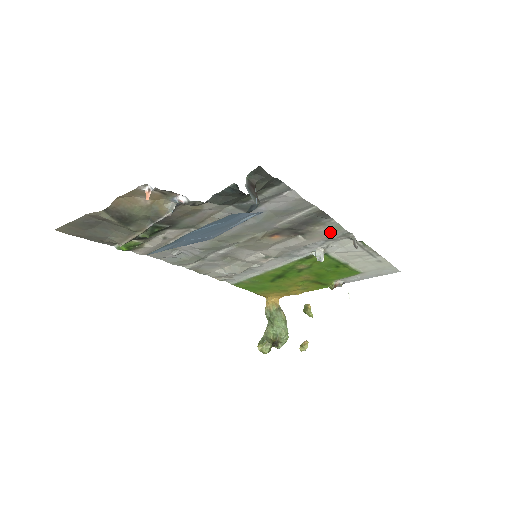
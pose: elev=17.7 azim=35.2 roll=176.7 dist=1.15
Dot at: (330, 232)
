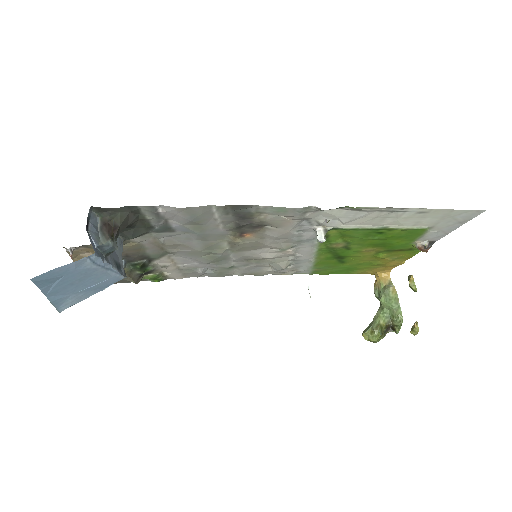
Dot at: (283, 215)
